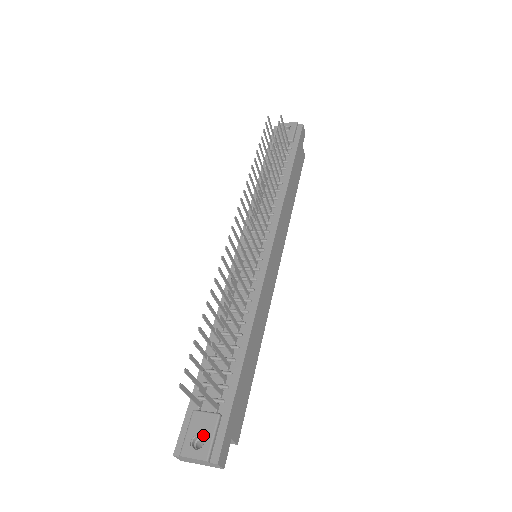
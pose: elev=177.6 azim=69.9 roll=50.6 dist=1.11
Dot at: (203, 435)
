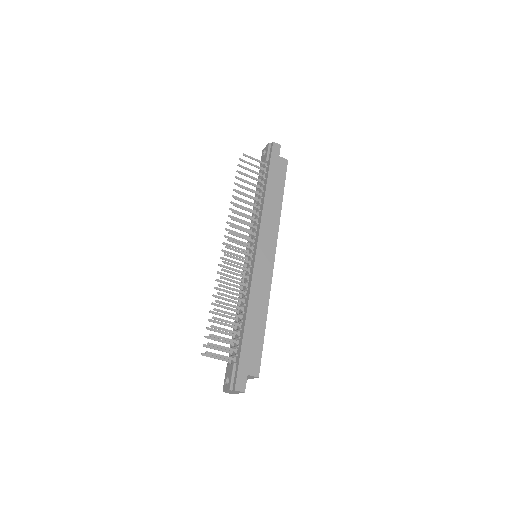
Dot at: (229, 377)
